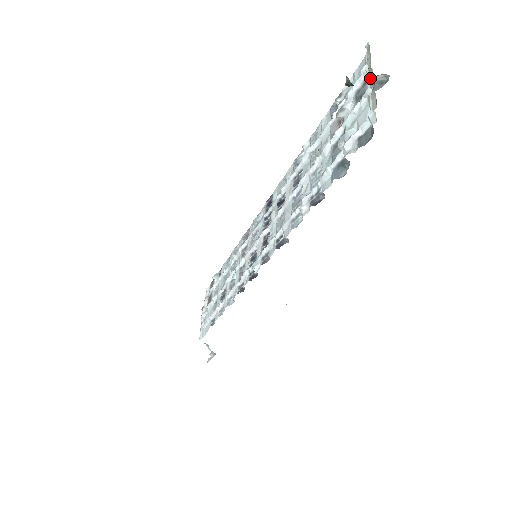
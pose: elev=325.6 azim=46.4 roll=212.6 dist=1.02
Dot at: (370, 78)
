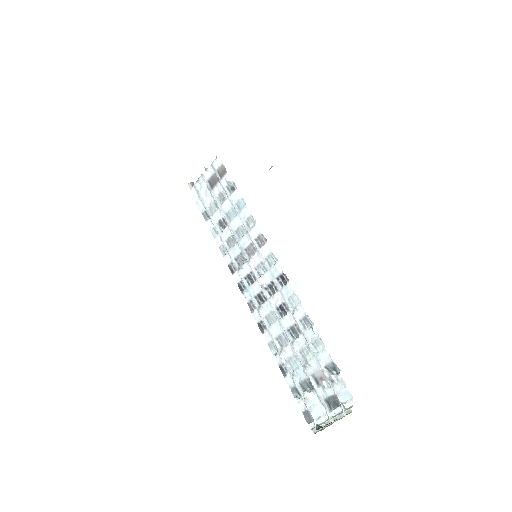
Dot at: (330, 421)
